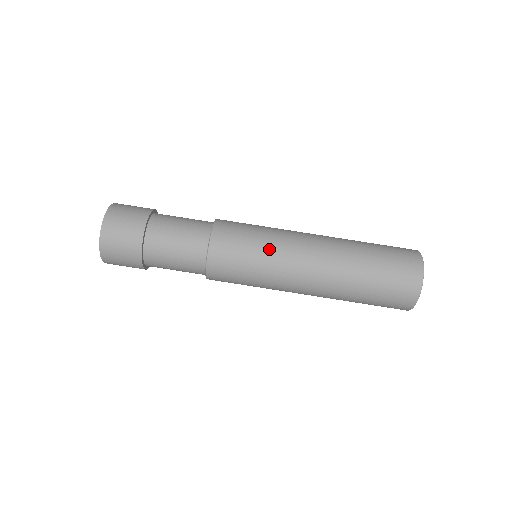
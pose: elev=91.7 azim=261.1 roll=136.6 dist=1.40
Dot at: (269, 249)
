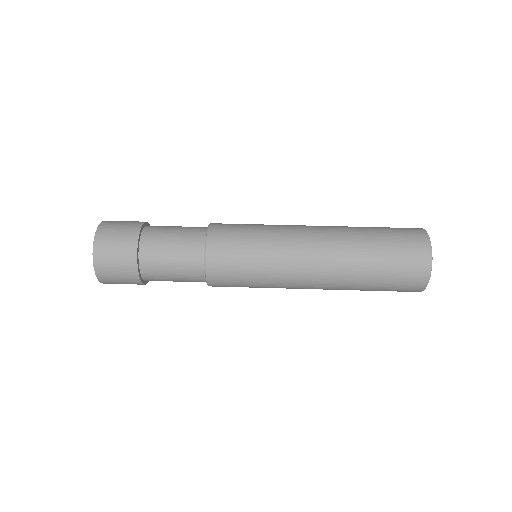
Dot at: (268, 239)
